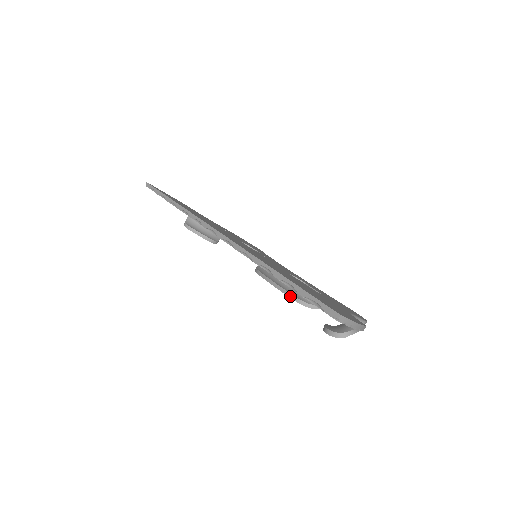
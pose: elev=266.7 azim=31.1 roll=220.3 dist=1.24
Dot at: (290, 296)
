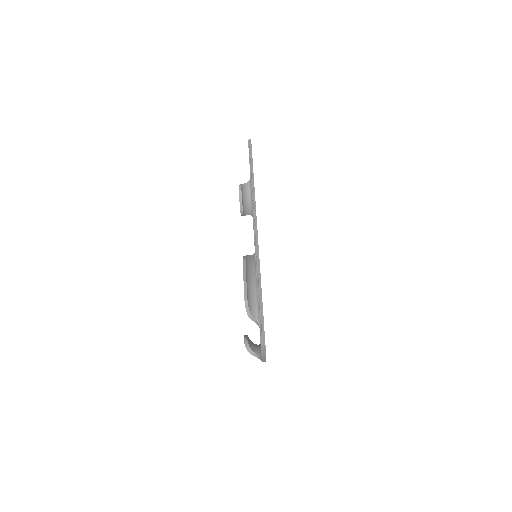
Dot at: (245, 295)
